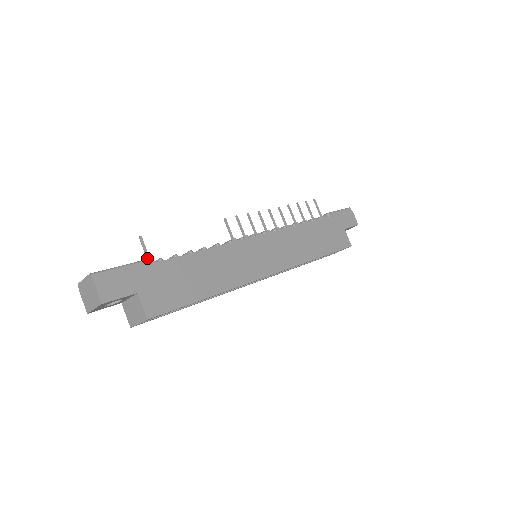
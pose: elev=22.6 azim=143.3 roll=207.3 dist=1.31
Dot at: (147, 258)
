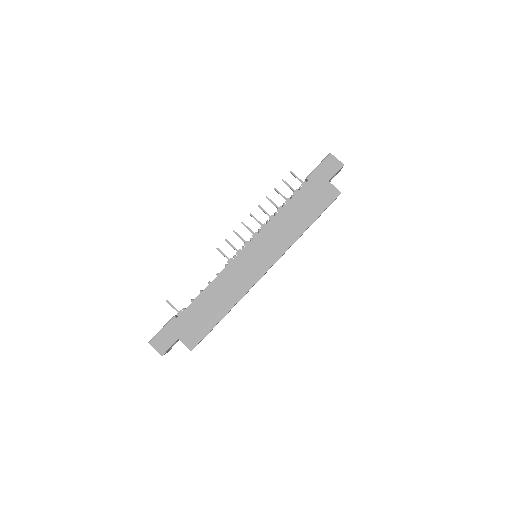
Dot at: occluded
